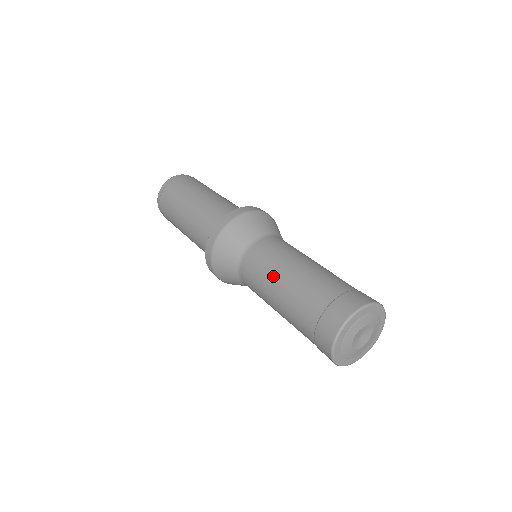
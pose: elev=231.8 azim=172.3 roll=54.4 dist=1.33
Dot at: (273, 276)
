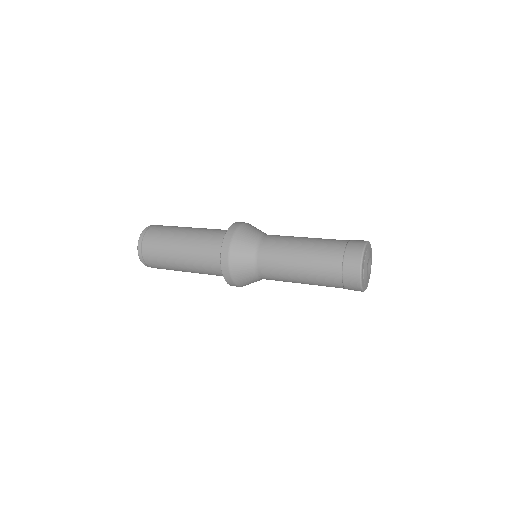
Dot at: (295, 240)
